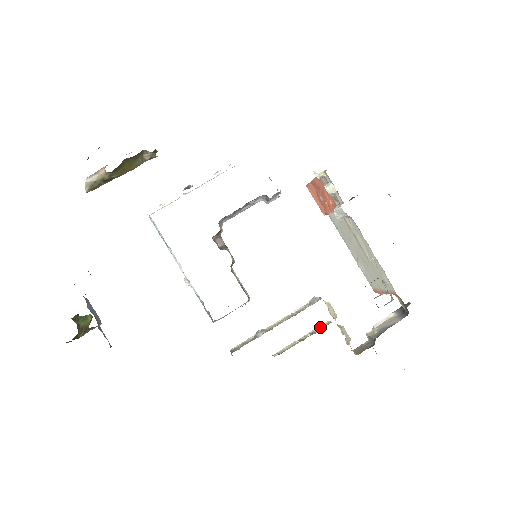
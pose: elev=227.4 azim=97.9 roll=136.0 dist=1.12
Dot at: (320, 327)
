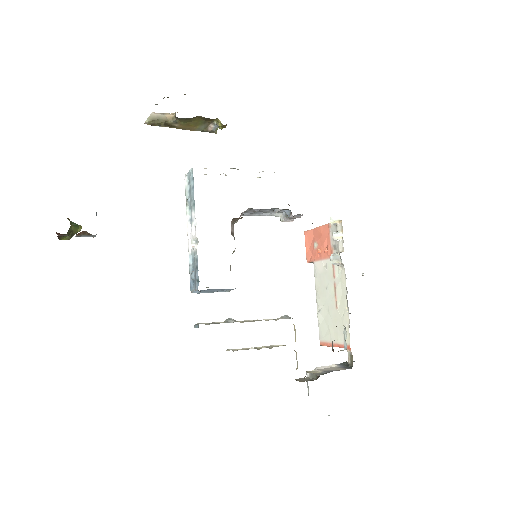
Dot at: (275, 346)
